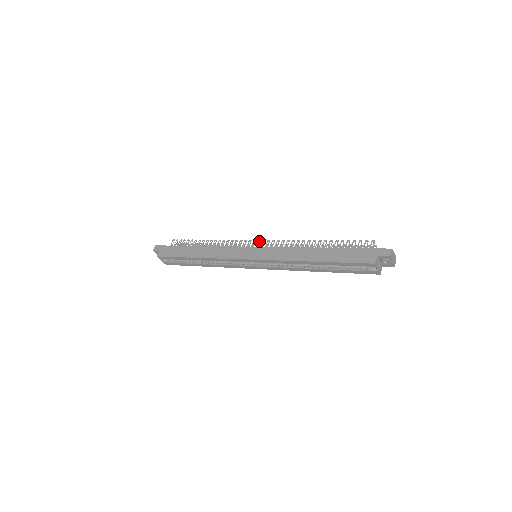
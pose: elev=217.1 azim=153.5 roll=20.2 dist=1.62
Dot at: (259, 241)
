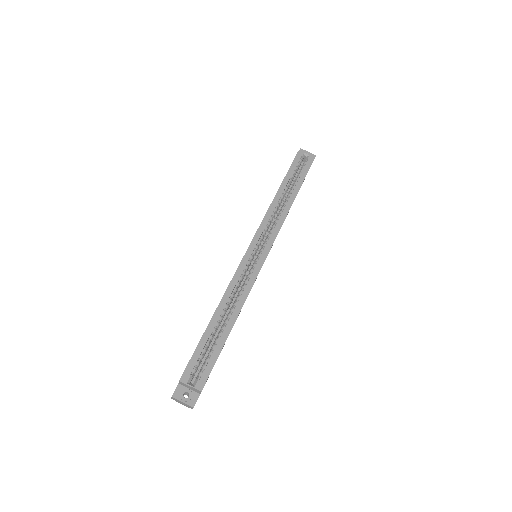
Dot at: occluded
